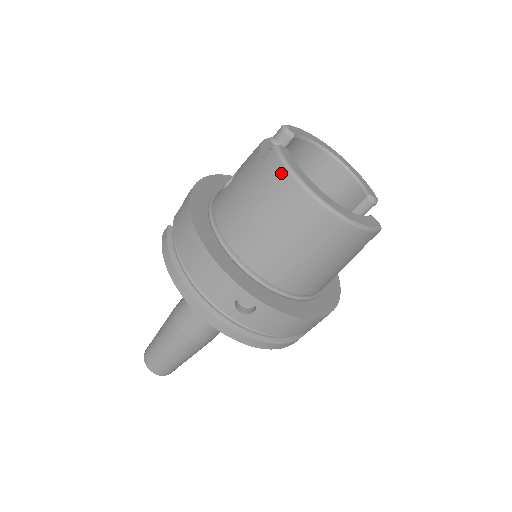
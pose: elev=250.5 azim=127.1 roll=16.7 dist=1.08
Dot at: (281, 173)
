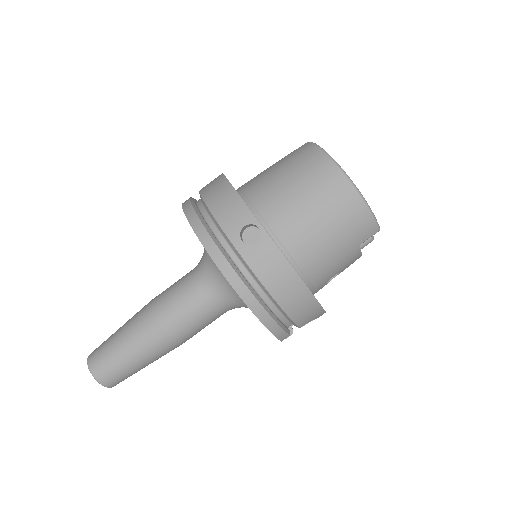
Dot at: (311, 149)
